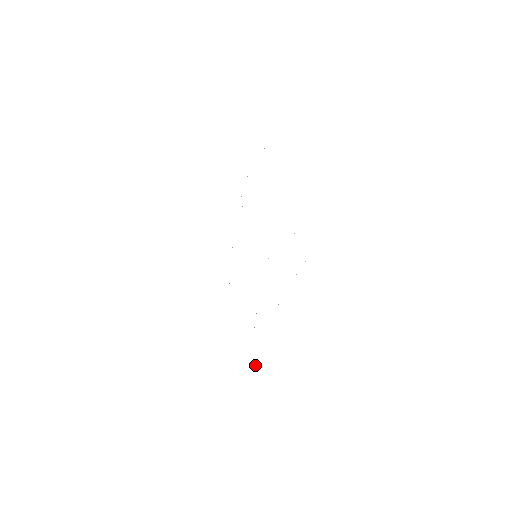
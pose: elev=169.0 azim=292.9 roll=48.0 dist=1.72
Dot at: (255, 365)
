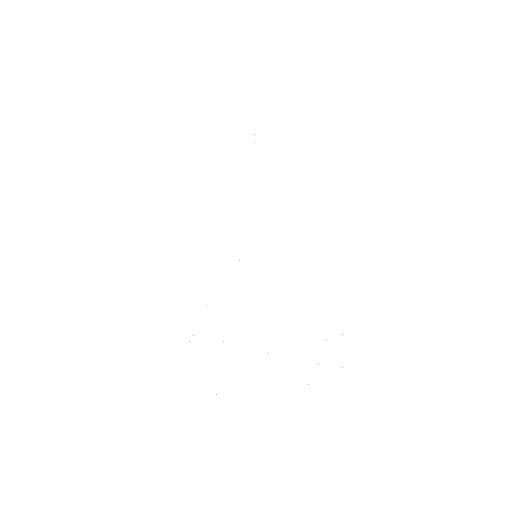
Dot at: occluded
